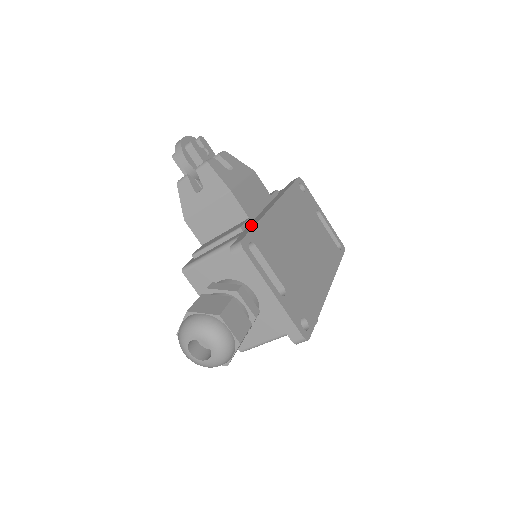
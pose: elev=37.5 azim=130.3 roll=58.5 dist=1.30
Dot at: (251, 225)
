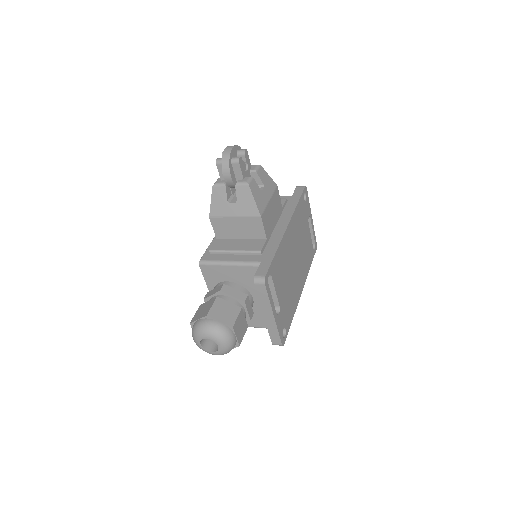
Dot at: (269, 252)
